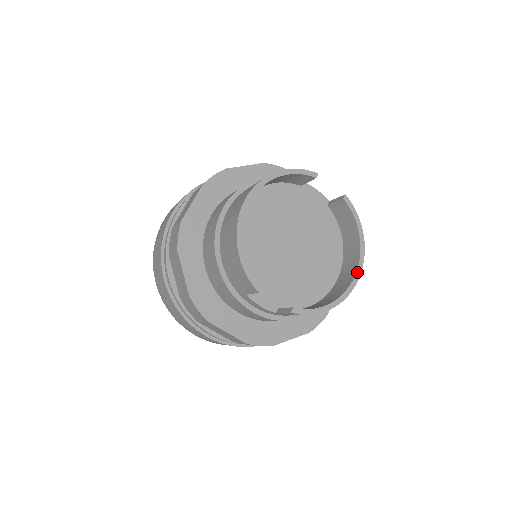
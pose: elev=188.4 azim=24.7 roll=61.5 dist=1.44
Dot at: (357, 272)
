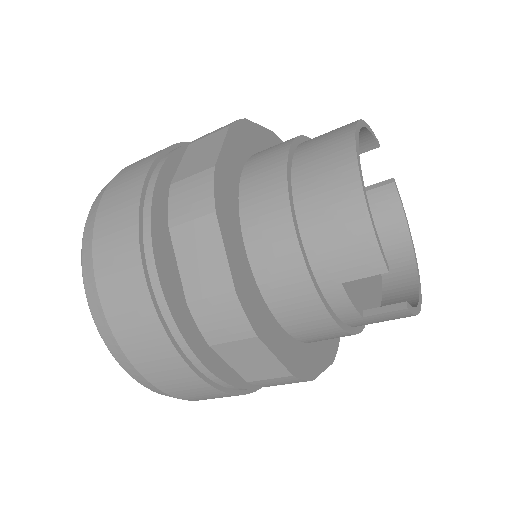
Dot at: (417, 270)
